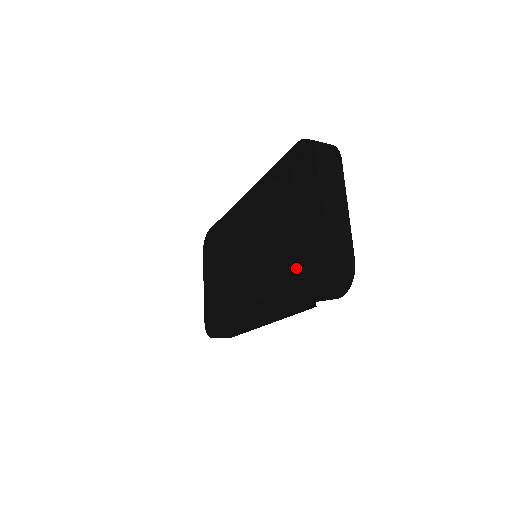
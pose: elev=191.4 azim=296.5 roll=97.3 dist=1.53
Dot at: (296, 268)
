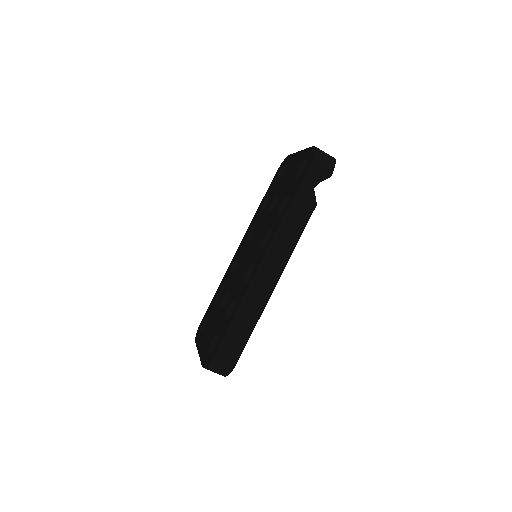
Dot at: (293, 183)
